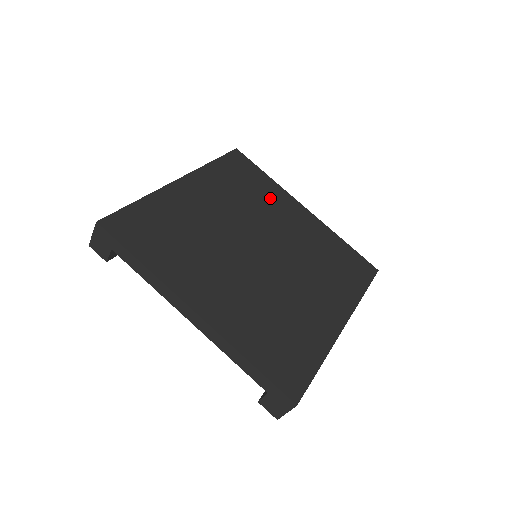
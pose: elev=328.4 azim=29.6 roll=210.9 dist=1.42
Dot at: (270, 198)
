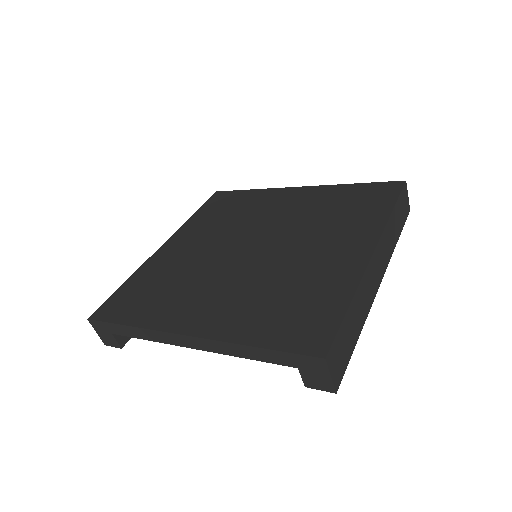
Dot at: (257, 203)
